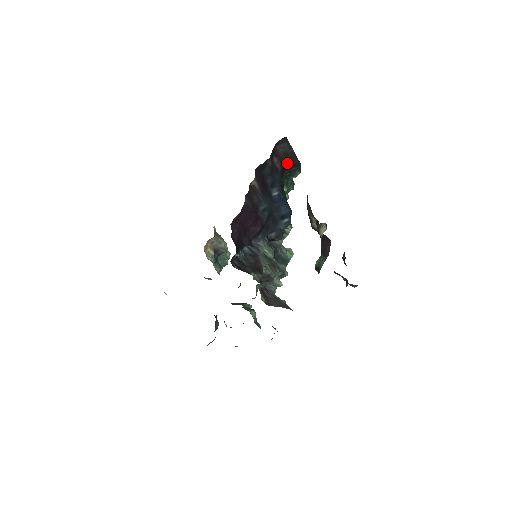
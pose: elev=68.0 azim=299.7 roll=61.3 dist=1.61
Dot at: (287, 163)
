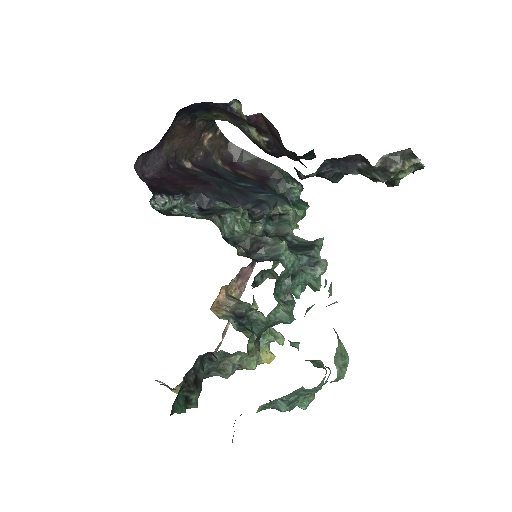
Dot at: (264, 175)
